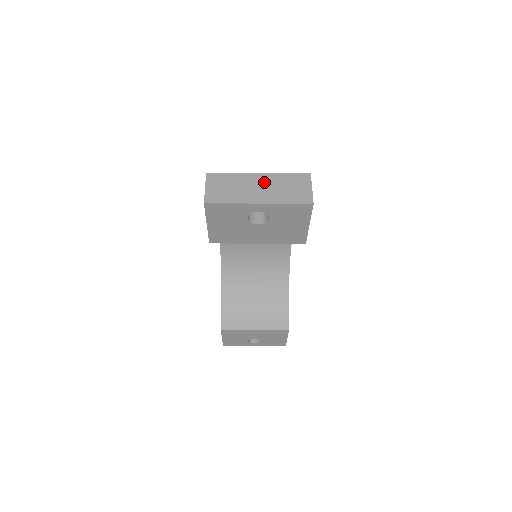
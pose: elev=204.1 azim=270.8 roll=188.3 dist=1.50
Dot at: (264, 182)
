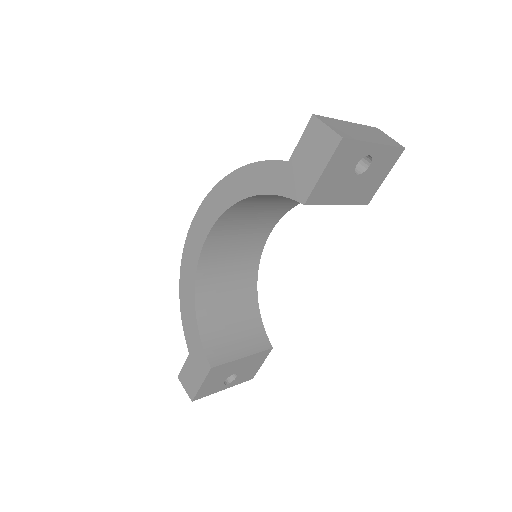
Dot at: (360, 128)
